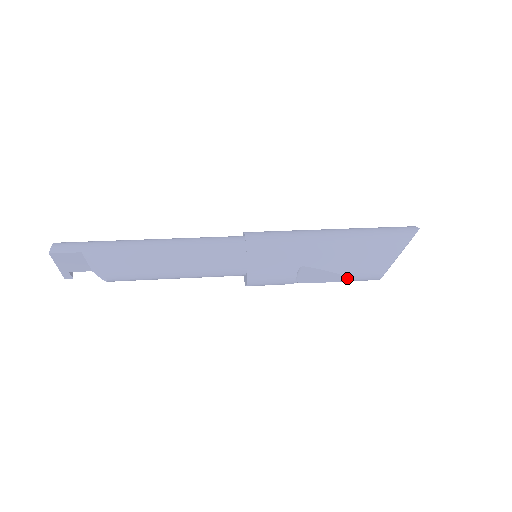
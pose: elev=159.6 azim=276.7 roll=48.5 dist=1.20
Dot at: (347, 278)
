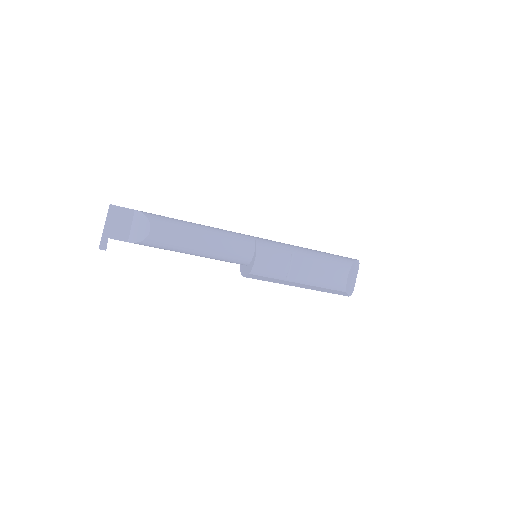
Dot at: (325, 272)
